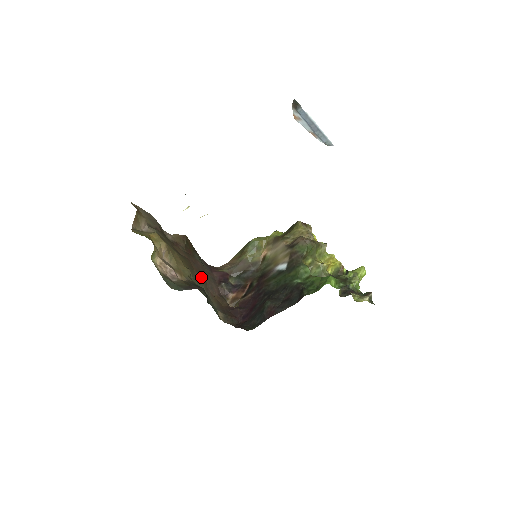
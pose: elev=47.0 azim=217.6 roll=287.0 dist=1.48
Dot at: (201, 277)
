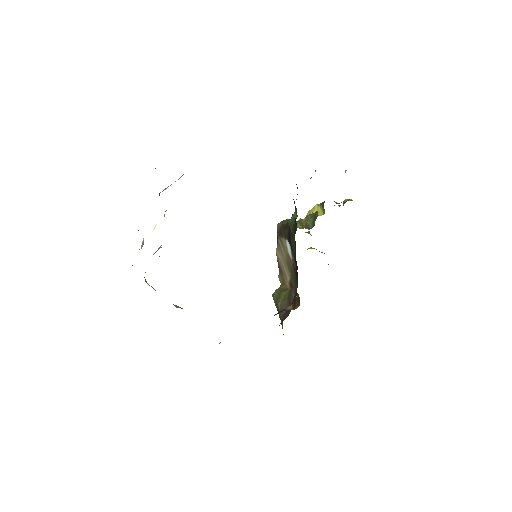
Dot at: occluded
